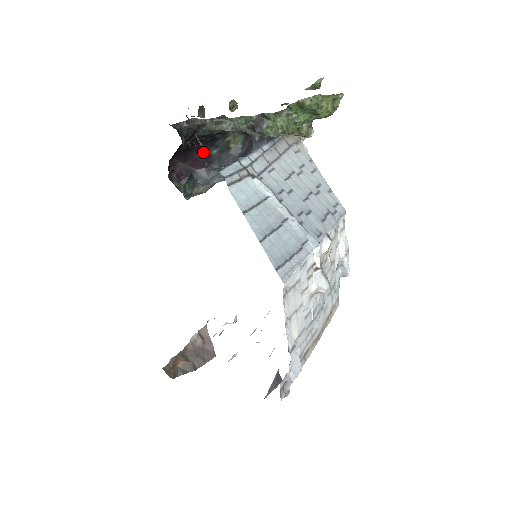
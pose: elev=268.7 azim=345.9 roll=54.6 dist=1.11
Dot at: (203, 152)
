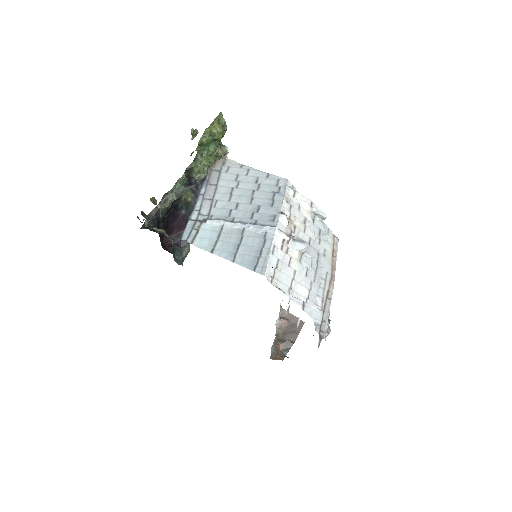
Dot at: (165, 235)
